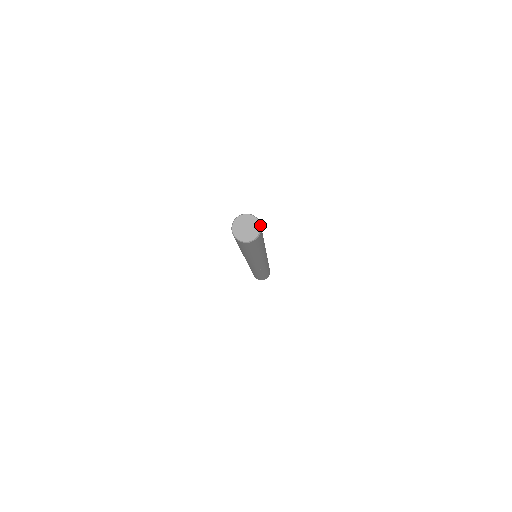
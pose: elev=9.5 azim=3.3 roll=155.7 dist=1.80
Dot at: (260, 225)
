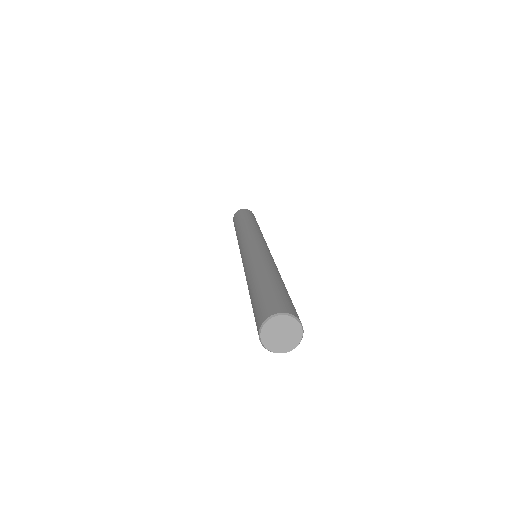
Dot at: (302, 334)
